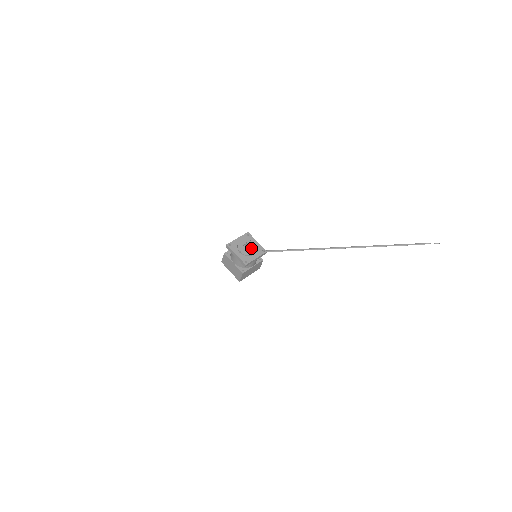
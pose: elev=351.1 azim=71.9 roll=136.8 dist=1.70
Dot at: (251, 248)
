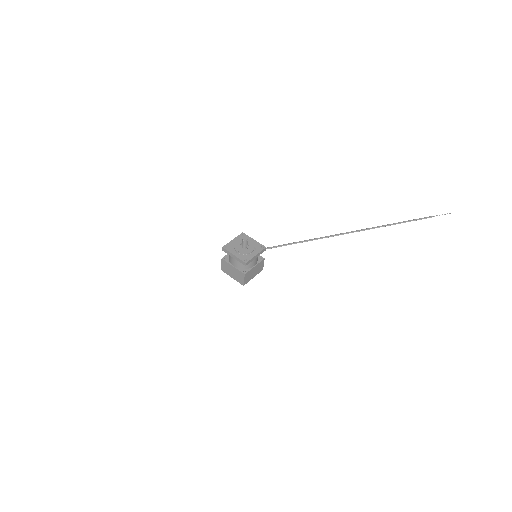
Dot at: (249, 246)
